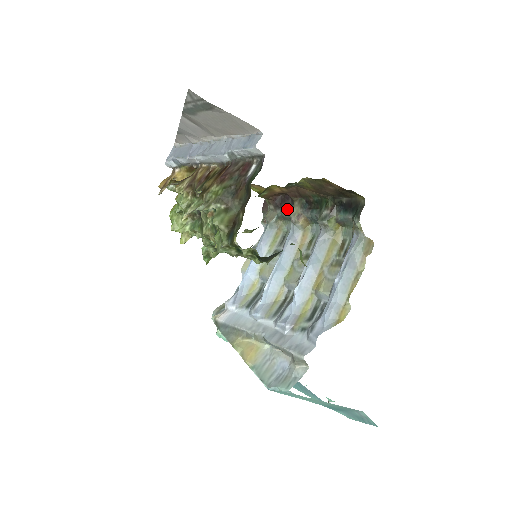
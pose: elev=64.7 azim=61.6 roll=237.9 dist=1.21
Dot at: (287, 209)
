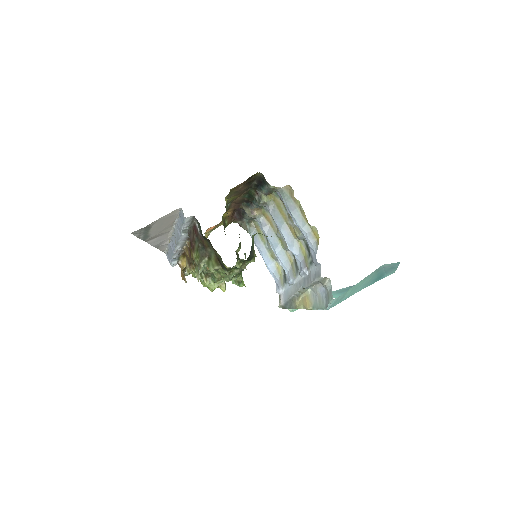
Dot at: (245, 215)
